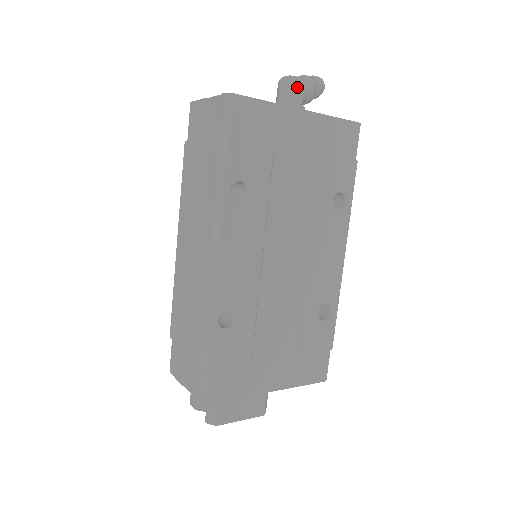
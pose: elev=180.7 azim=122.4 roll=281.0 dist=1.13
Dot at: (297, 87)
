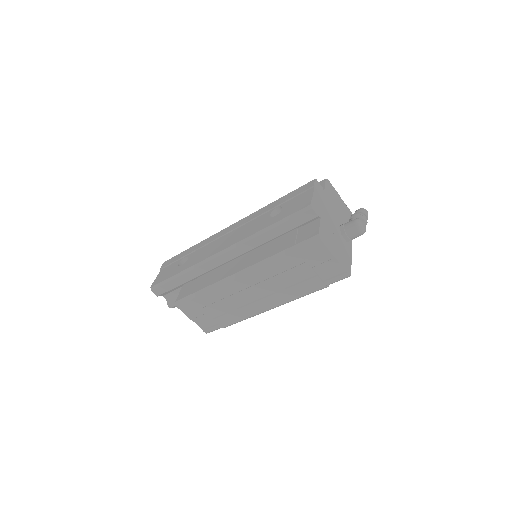
Dot at: occluded
